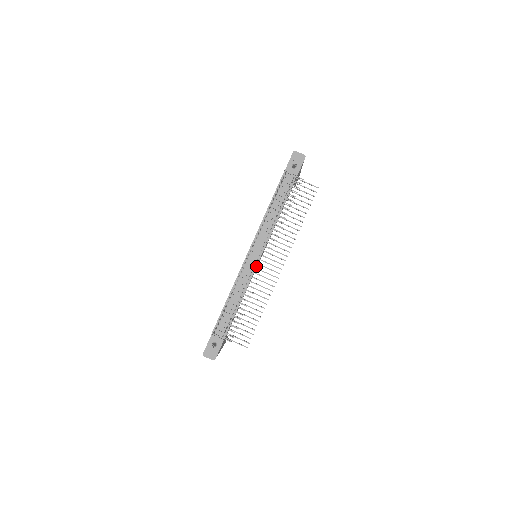
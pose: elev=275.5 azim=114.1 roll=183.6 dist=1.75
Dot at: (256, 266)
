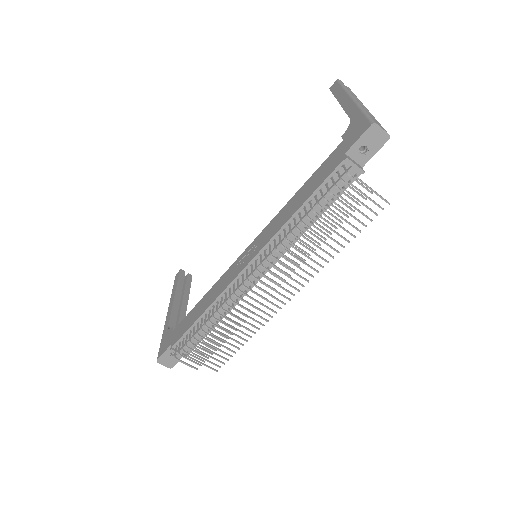
Dot at: occluded
